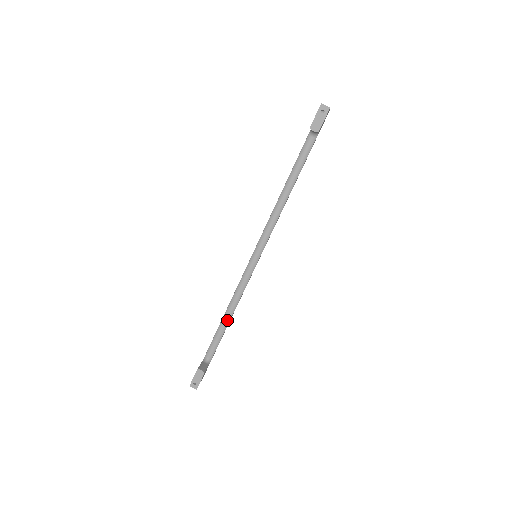
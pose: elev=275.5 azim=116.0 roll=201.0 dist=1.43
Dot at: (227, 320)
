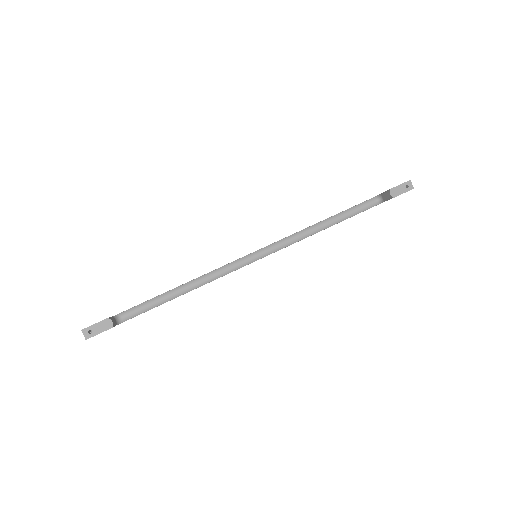
Dot at: (176, 294)
